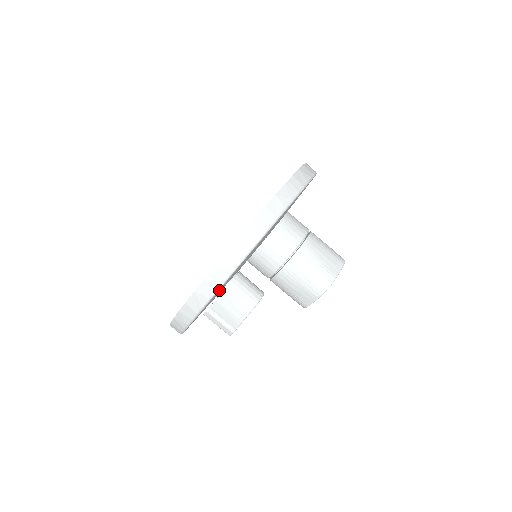
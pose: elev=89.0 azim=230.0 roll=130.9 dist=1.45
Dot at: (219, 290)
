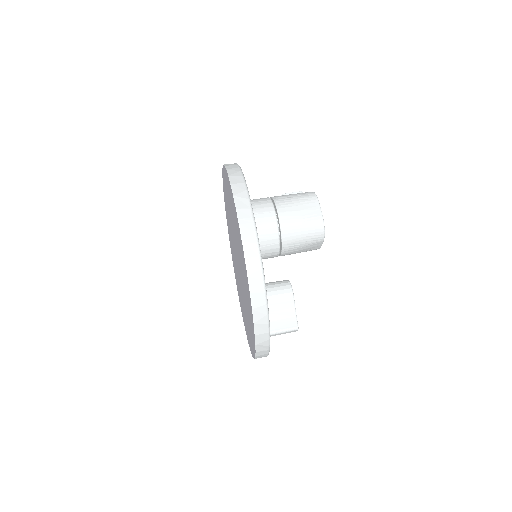
Dot at: occluded
